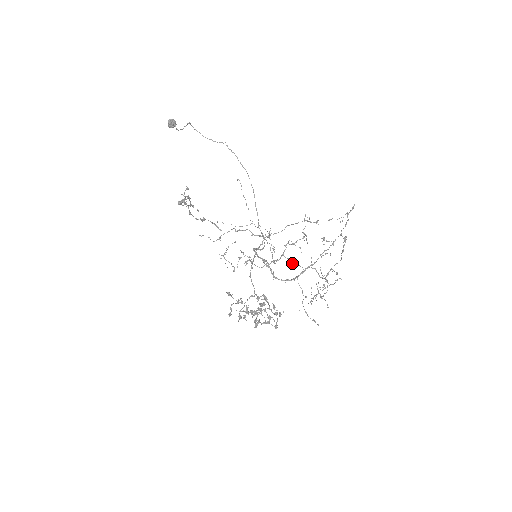
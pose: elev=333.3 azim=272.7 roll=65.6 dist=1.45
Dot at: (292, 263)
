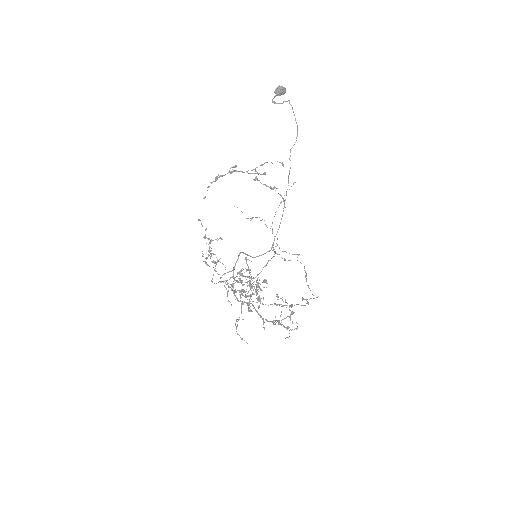
Dot at: (227, 293)
